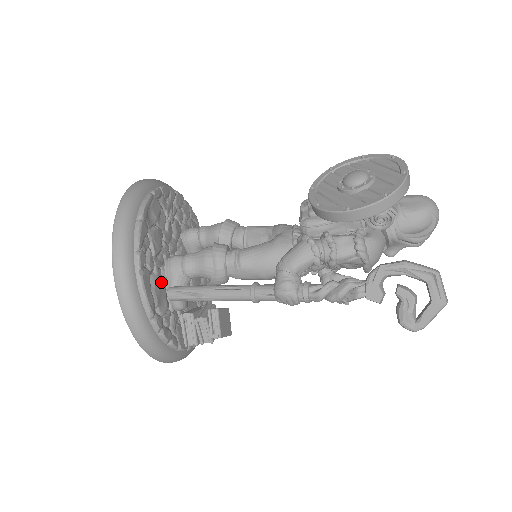
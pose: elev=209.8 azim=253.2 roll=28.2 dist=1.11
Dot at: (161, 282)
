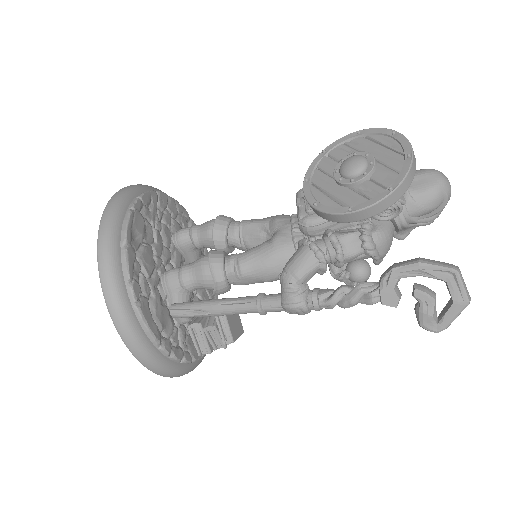
Dot at: (161, 302)
